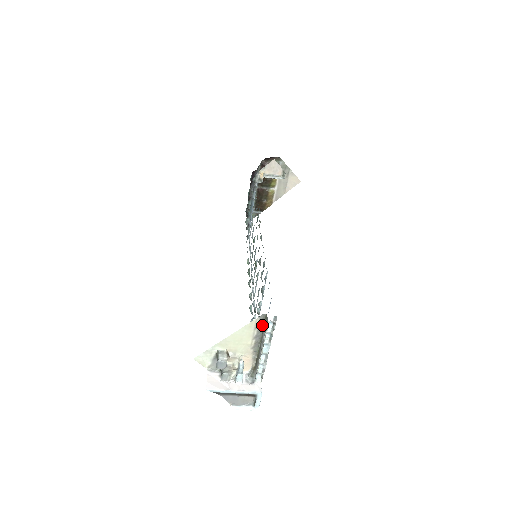
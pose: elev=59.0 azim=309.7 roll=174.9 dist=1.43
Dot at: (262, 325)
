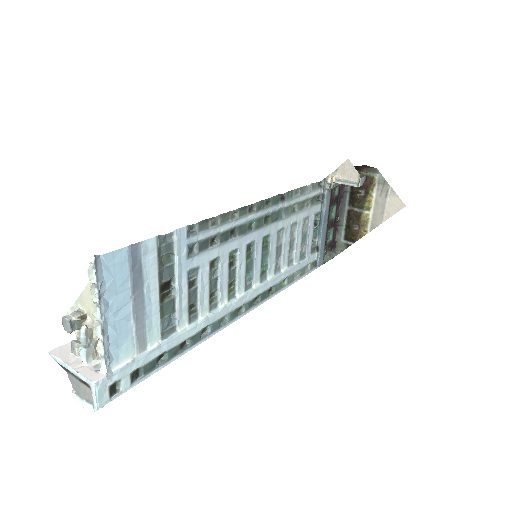
Dot at: occluded
